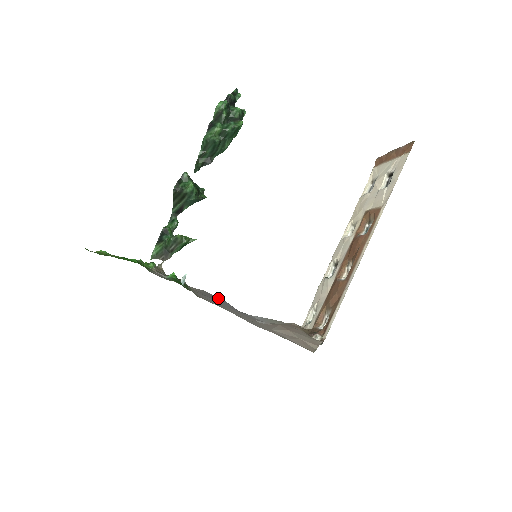
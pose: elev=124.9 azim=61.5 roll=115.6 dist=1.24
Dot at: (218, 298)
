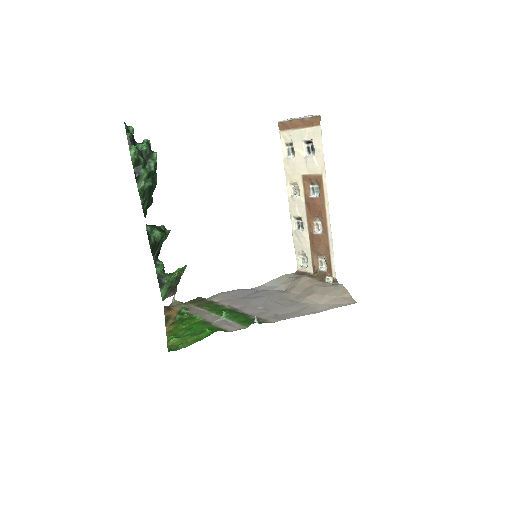
Dot at: (235, 292)
